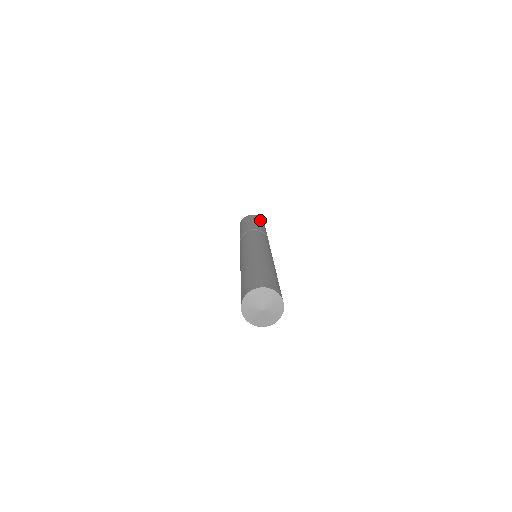
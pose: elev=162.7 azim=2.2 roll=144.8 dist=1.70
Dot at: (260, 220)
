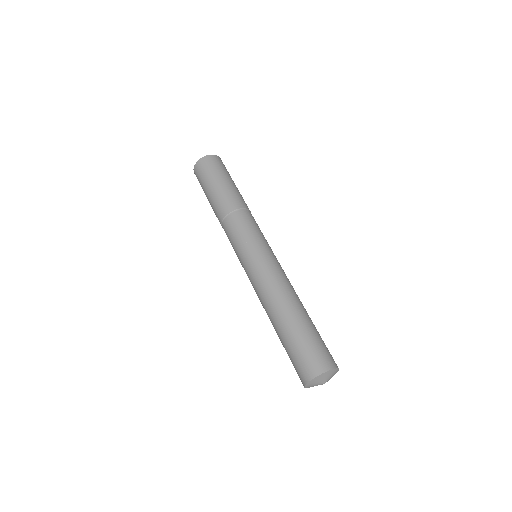
Dot at: (213, 169)
